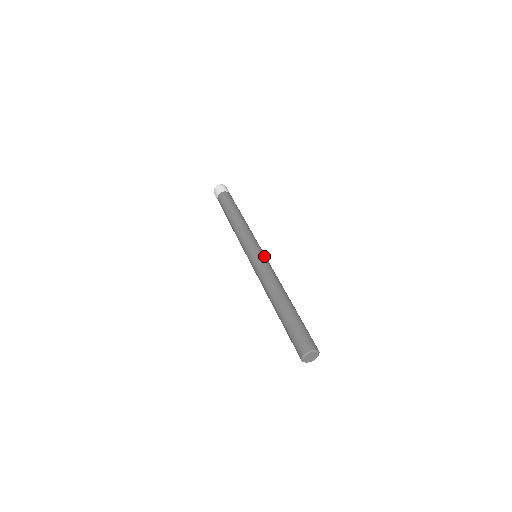
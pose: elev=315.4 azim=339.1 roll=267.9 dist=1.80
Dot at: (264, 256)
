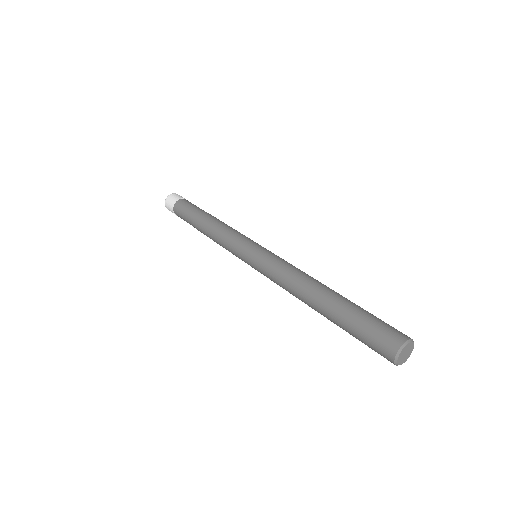
Dot at: (268, 250)
